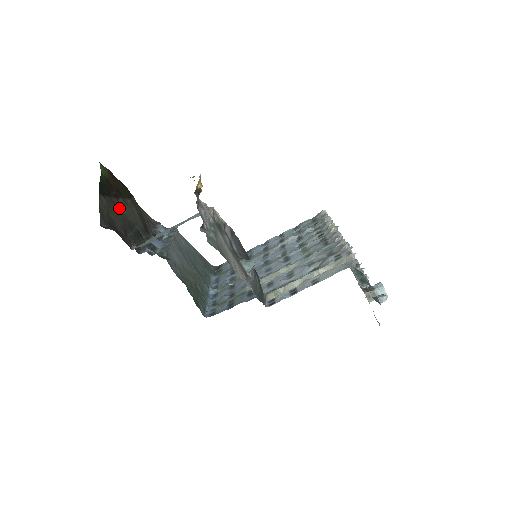
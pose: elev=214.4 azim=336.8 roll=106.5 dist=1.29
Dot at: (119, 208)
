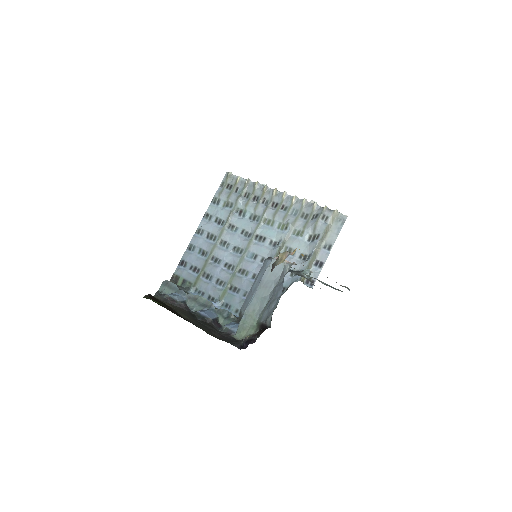
Dot at: (187, 319)
